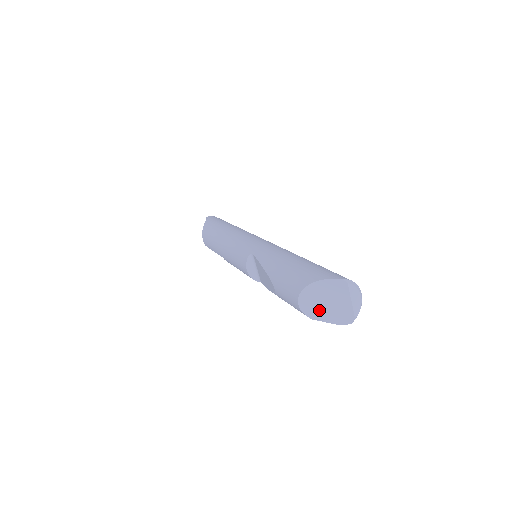
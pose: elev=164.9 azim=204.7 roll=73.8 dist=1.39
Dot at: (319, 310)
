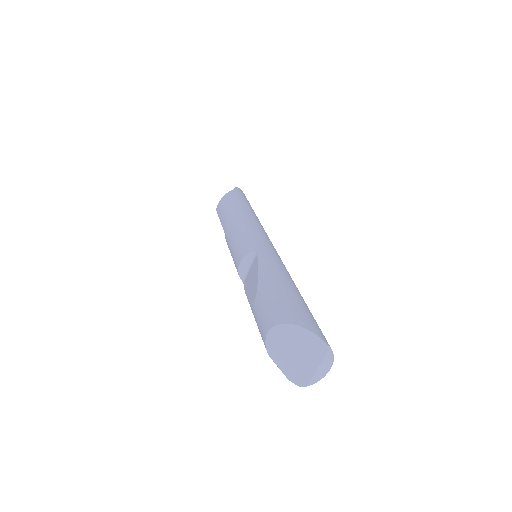
Dot at: (282, 353)
